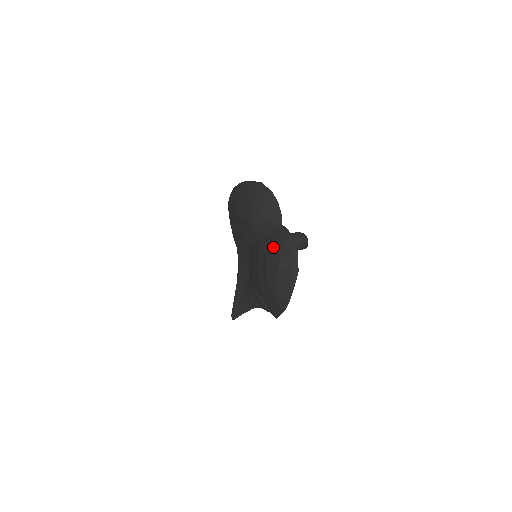
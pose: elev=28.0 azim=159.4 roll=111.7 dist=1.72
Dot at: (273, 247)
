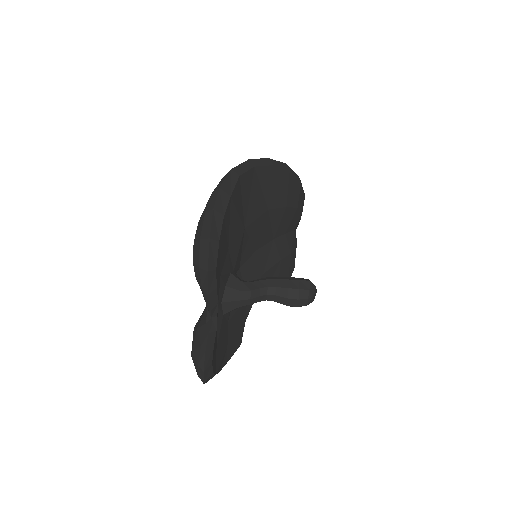
Dot at: (196, 329)
